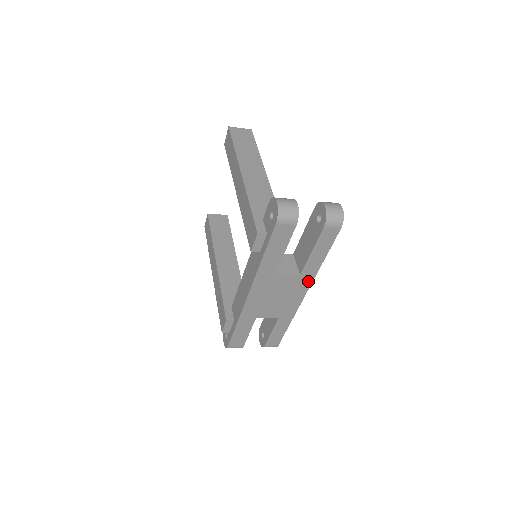
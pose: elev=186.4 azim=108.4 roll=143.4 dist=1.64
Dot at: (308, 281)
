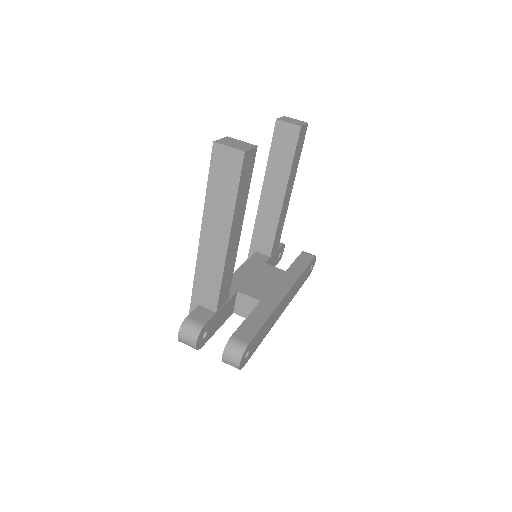
Dot at: occluded
